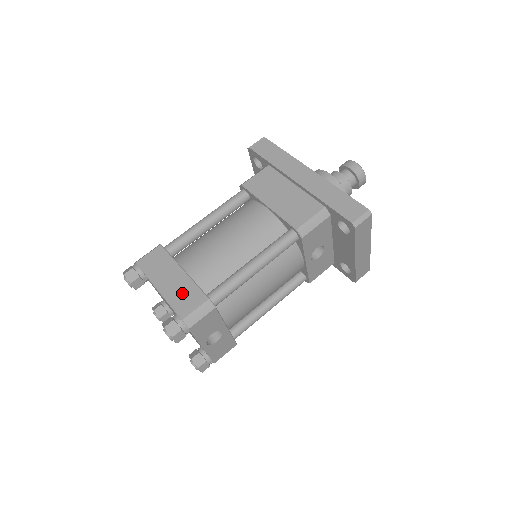
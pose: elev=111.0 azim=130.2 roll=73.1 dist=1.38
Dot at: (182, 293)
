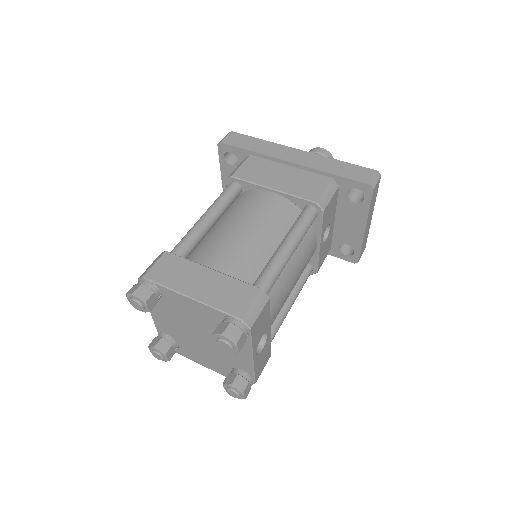
Dot at: (224, 292)
